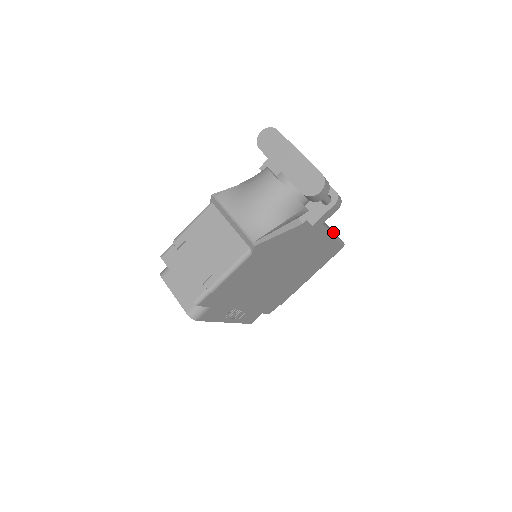
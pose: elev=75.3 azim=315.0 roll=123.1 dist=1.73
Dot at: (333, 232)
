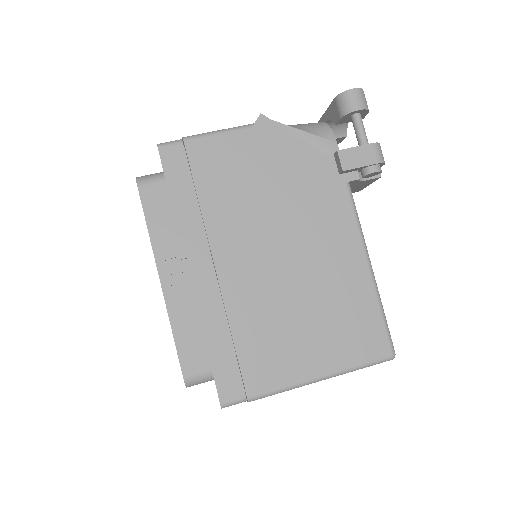
Dot at: occluded
